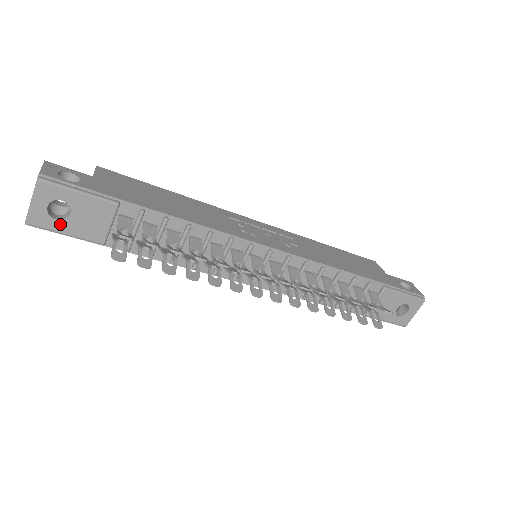
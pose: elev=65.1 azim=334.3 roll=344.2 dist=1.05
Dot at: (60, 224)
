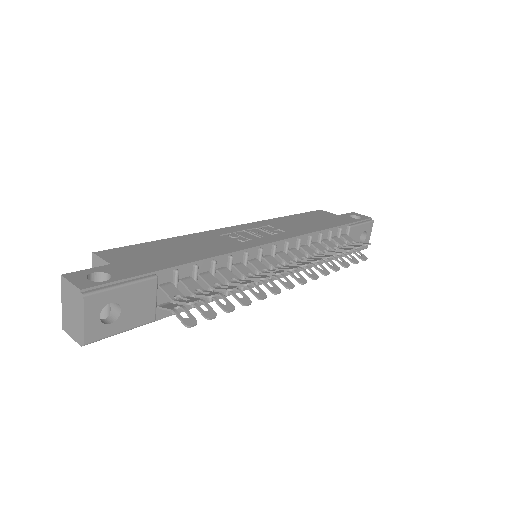
Dot at: (115, 326)
